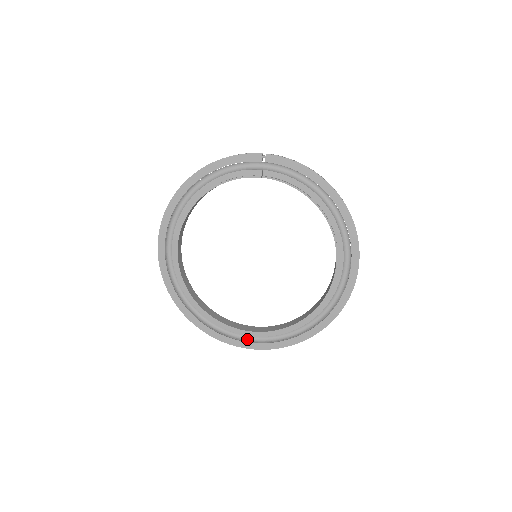
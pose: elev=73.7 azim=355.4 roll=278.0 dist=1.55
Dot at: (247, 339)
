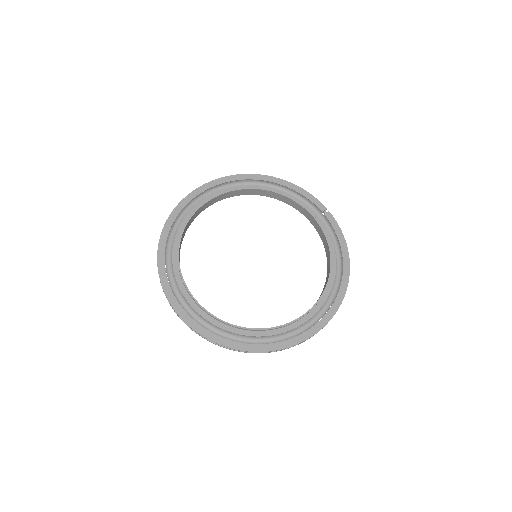
Dot at: (182, 299)
